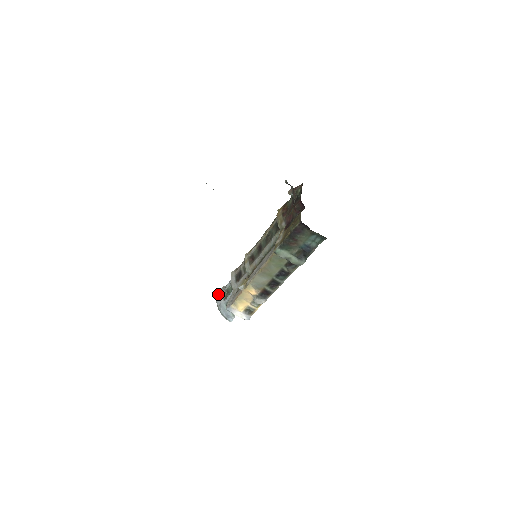
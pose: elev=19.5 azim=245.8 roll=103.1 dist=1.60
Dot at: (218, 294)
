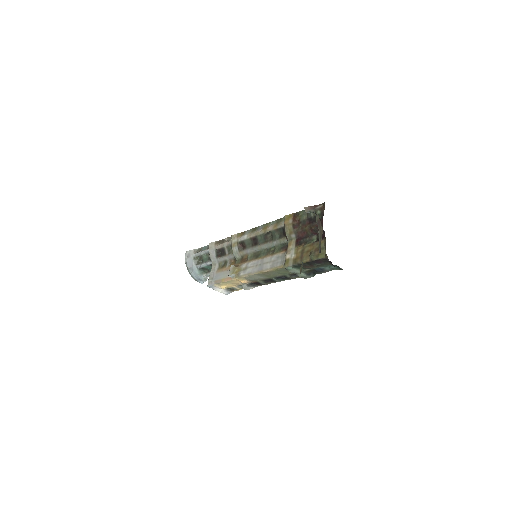
Dot at: (188, 257)
